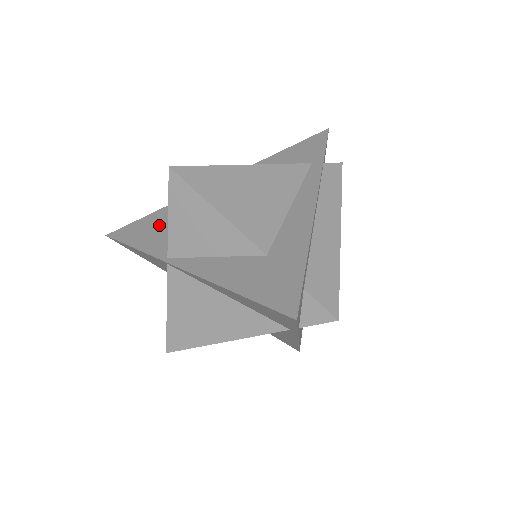
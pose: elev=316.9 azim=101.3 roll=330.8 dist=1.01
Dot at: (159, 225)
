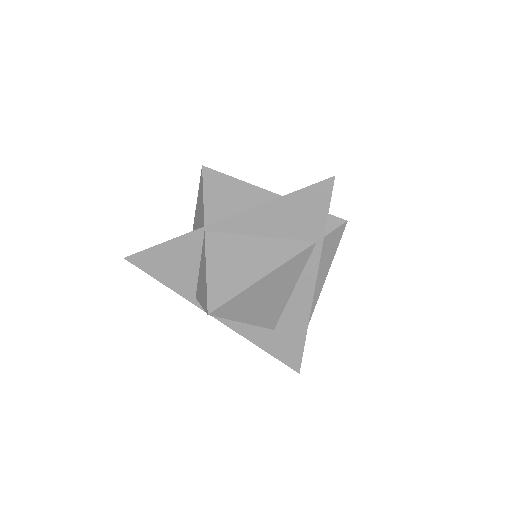
Dot at: occluded
